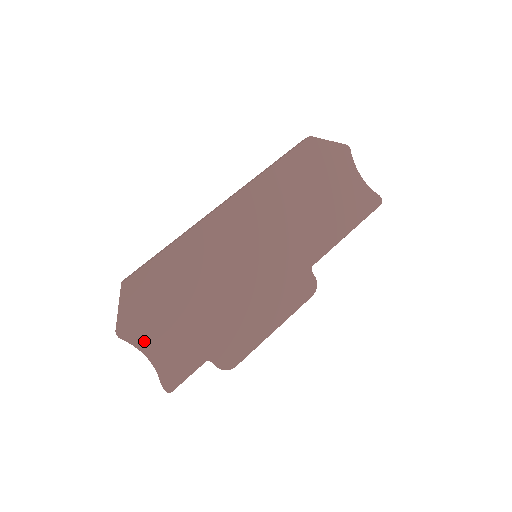
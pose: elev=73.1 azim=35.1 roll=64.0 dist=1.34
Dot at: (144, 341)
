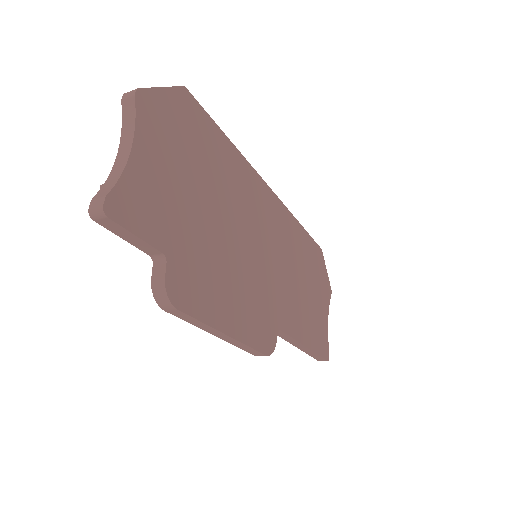
Dot at: (146, 137)
